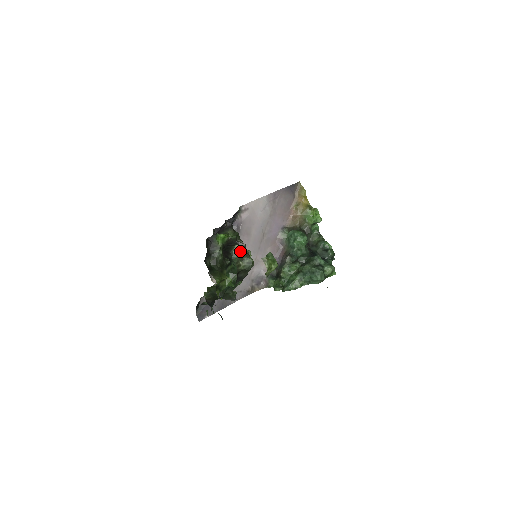
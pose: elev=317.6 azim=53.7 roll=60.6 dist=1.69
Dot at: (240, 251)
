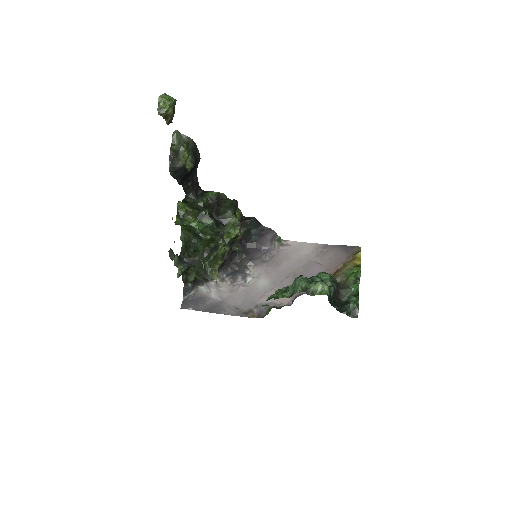
Dot at: (183, 140)
